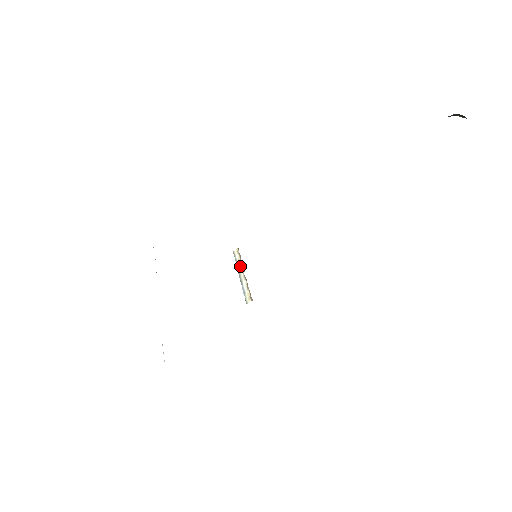
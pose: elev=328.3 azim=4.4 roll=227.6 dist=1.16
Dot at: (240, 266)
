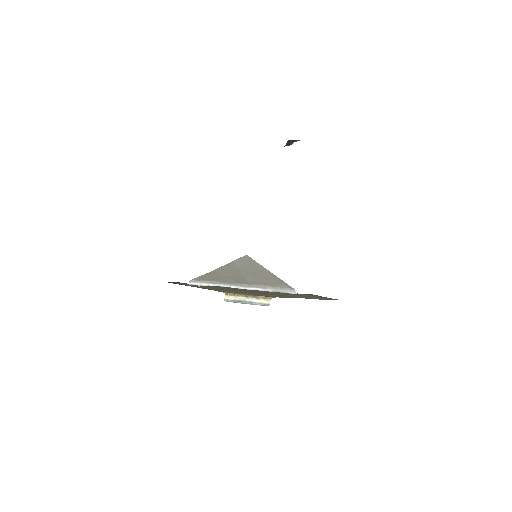
Dot at: (239, 299)
